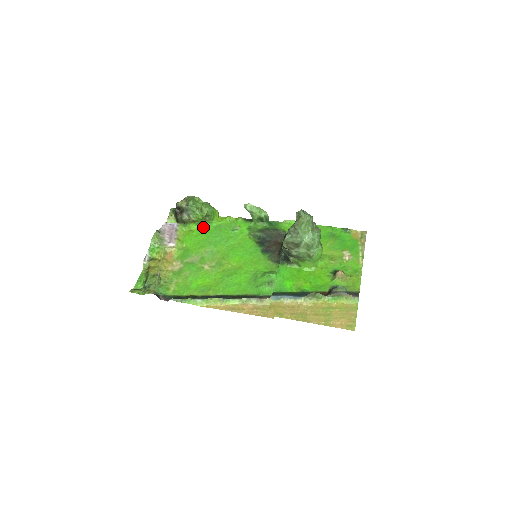
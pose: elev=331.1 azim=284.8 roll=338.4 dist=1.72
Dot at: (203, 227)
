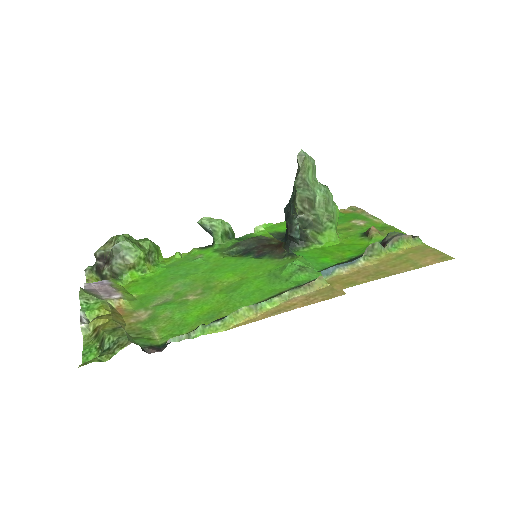
Dot at: (149, 272)
